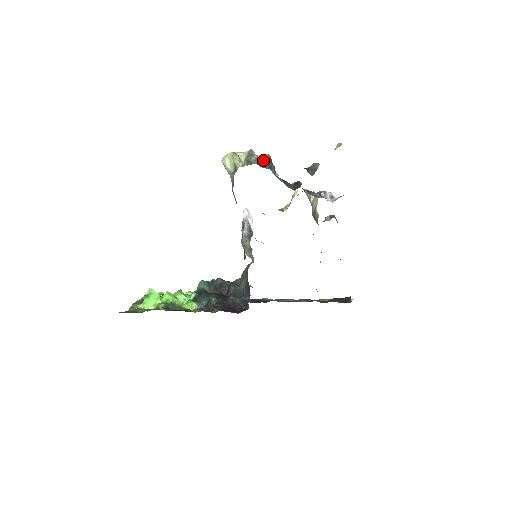
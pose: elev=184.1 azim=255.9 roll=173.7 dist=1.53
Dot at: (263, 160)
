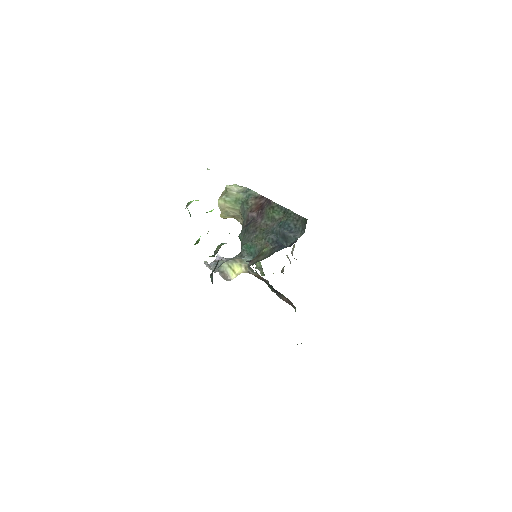
Dot at: occluded
